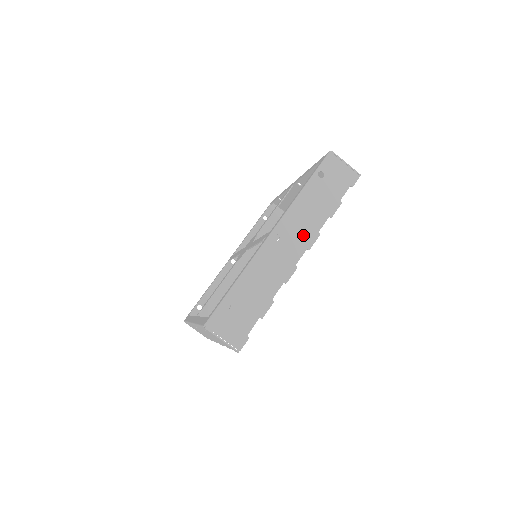
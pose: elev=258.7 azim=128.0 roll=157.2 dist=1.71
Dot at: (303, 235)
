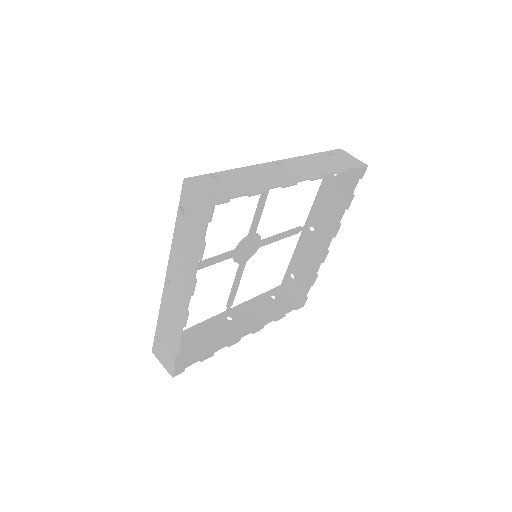
Dot at: (307, 171)
